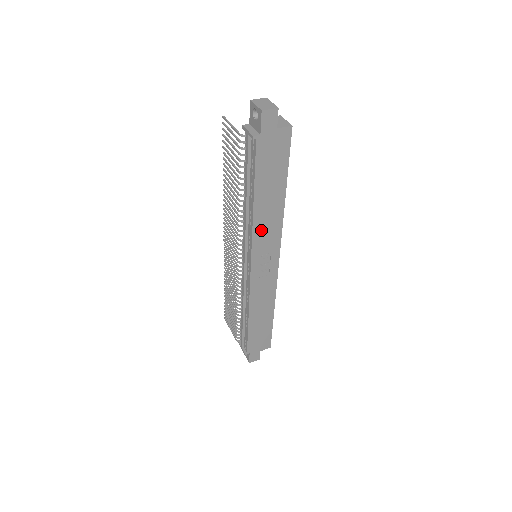
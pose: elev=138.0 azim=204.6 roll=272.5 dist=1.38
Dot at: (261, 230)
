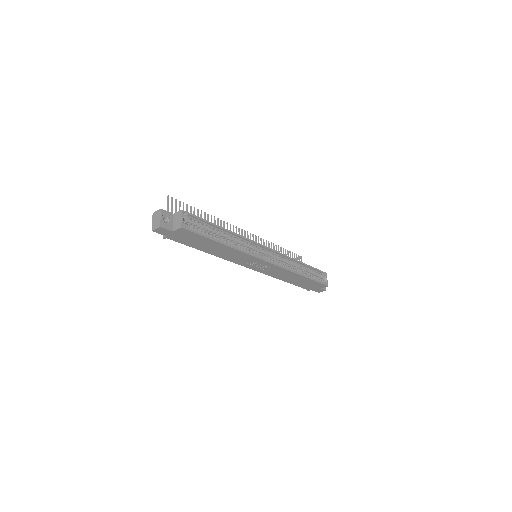
Dot at: (231, 258)
